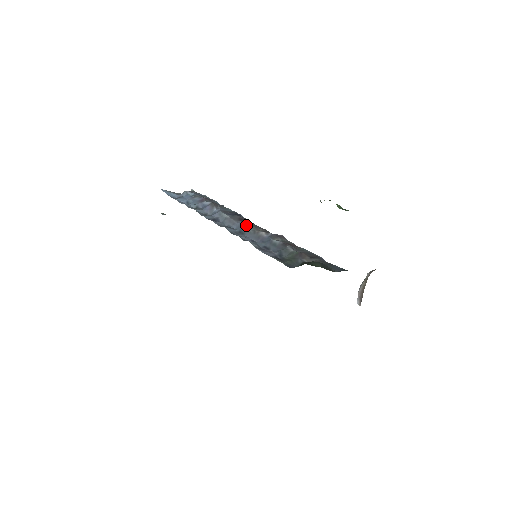
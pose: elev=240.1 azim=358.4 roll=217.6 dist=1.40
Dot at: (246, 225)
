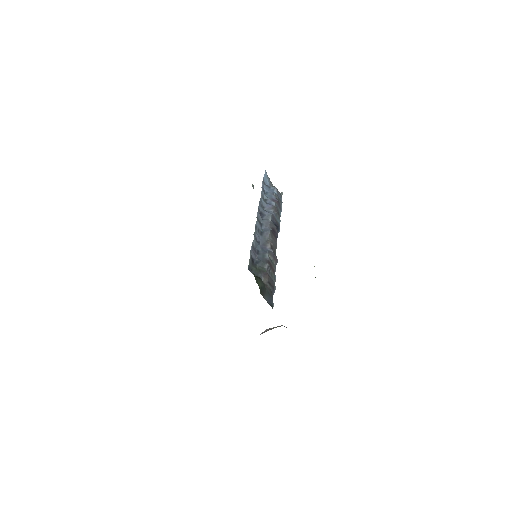
Dot at: (269, 233)
